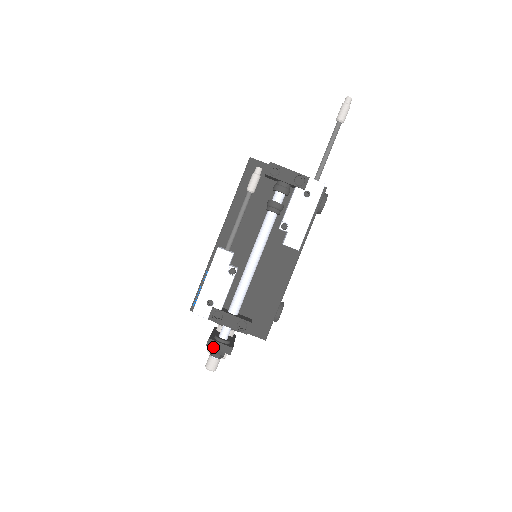
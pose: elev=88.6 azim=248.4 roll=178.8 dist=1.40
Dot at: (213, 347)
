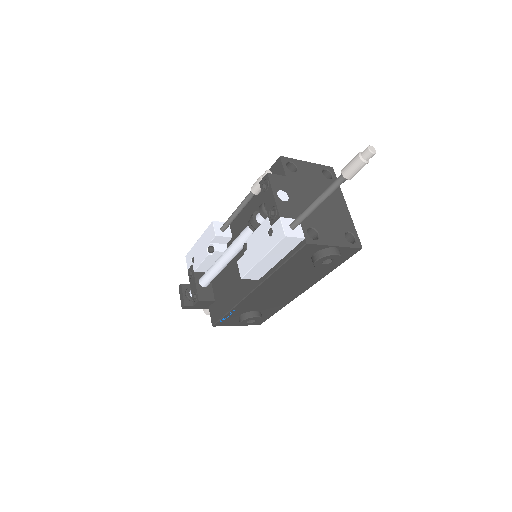
Dot at: (180, 292)
